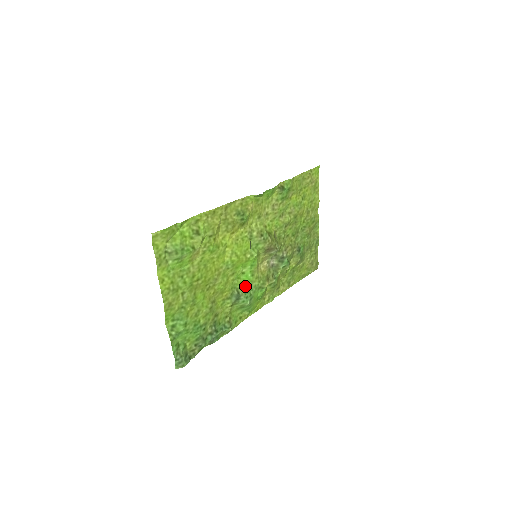
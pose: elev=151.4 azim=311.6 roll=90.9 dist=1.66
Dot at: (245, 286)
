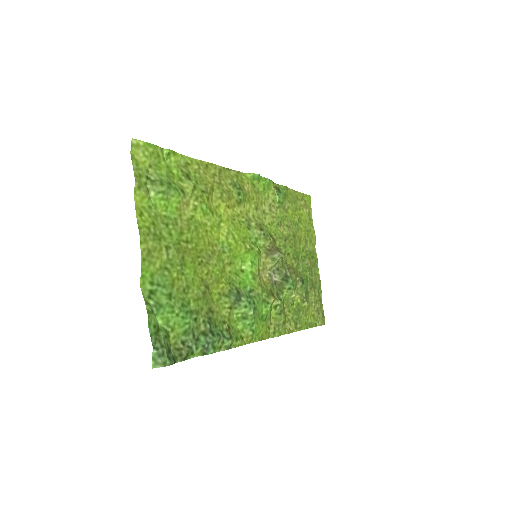
Dot at: (246, 289)
